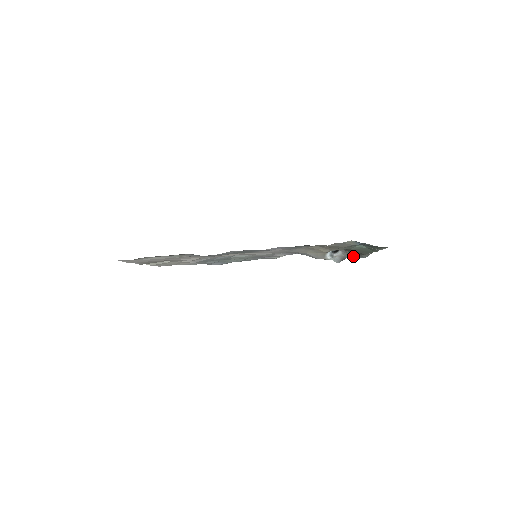
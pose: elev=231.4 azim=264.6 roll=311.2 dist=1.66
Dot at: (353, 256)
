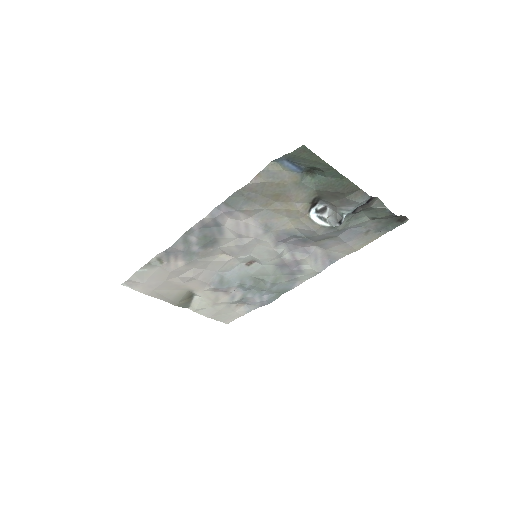
Dot at: (347, 208)
